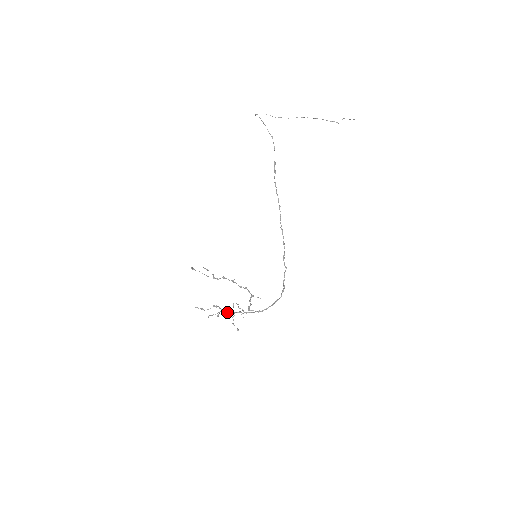
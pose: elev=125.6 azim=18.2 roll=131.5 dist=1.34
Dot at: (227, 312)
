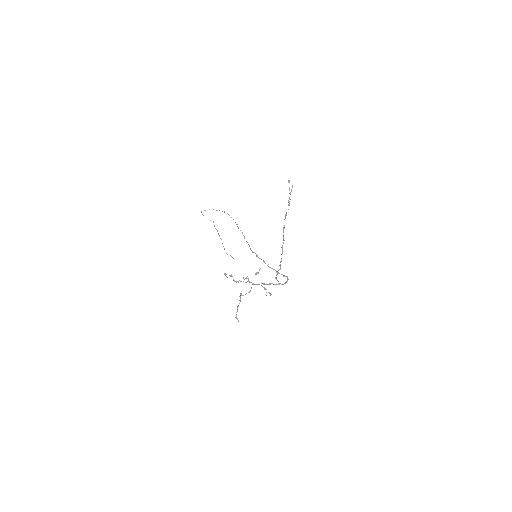
Dot at: (253, 283)
